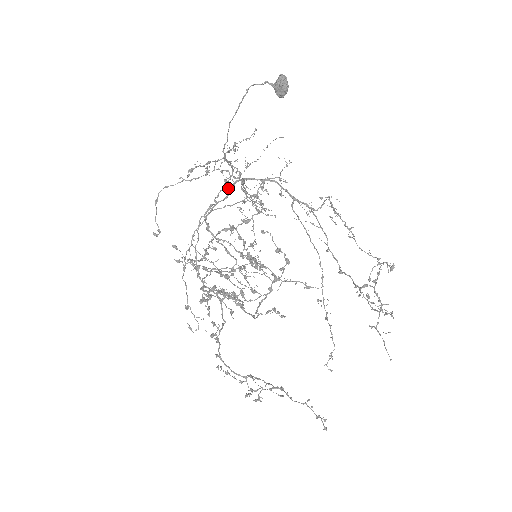
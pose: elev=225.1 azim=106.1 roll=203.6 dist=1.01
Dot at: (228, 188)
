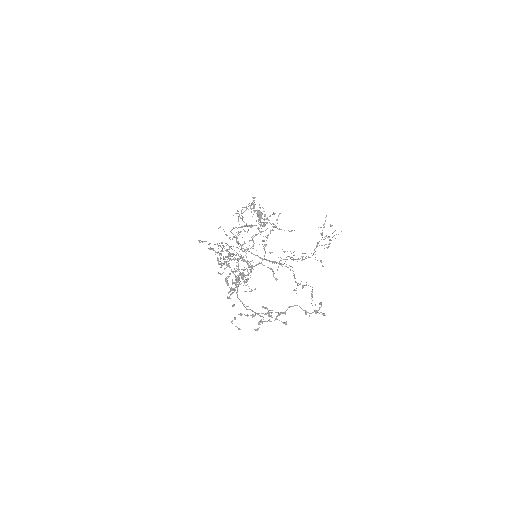
Dot at: occluded
